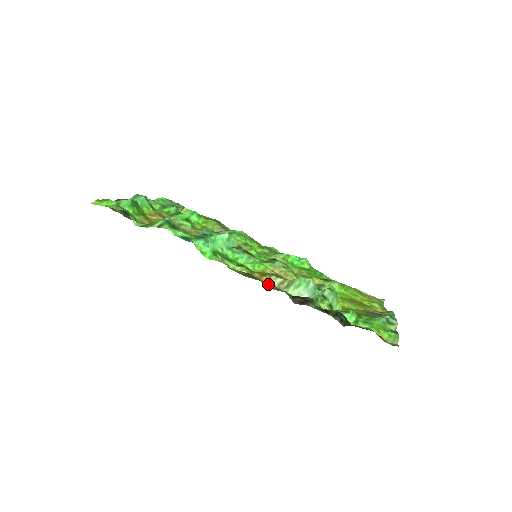
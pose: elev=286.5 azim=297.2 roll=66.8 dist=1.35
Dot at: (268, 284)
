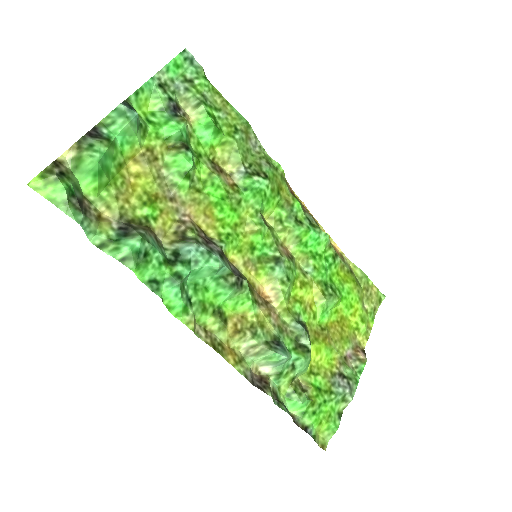
Dot at: (234, 356)
